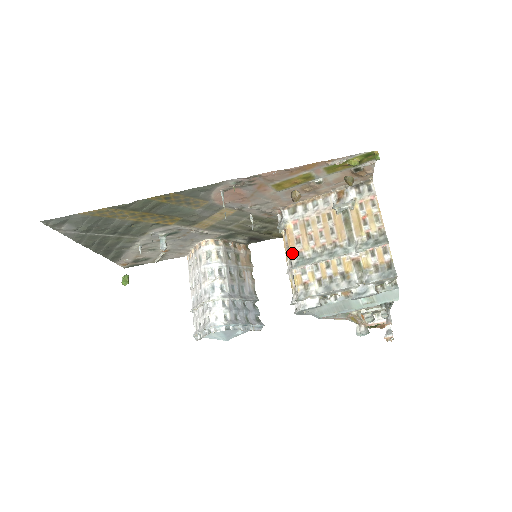
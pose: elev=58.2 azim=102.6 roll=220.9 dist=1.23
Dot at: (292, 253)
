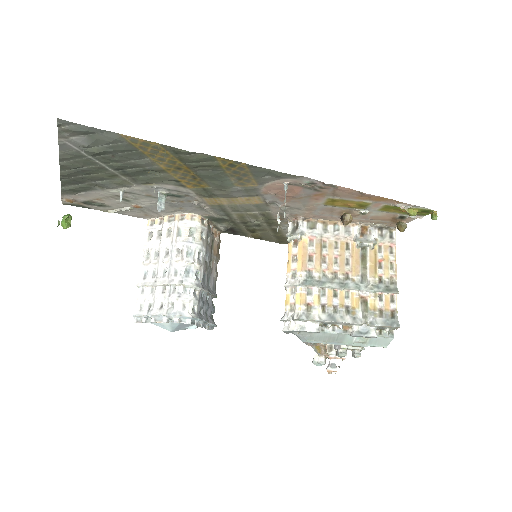
Dot at: (302, 269)
